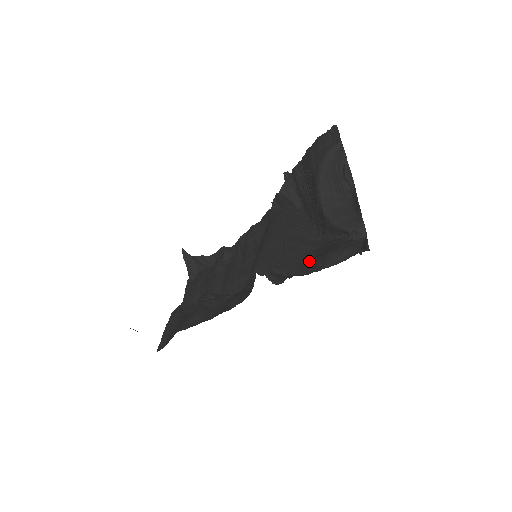
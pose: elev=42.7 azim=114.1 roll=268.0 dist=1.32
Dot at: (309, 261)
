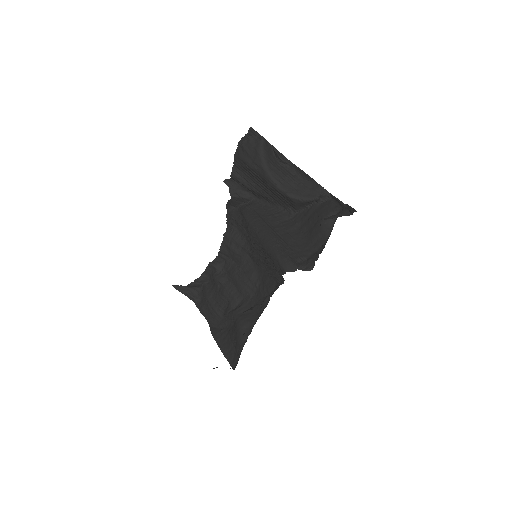
Dot at: (309, 238)
